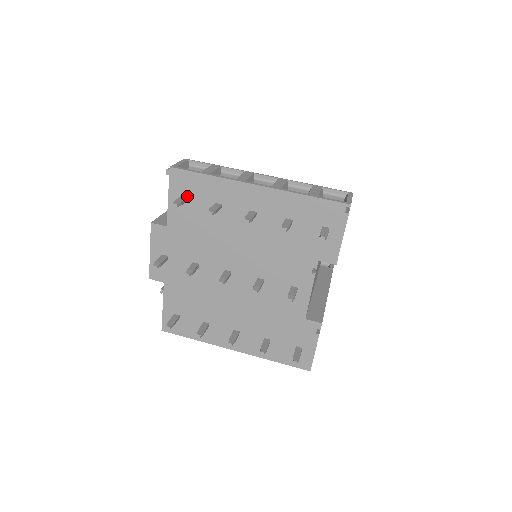
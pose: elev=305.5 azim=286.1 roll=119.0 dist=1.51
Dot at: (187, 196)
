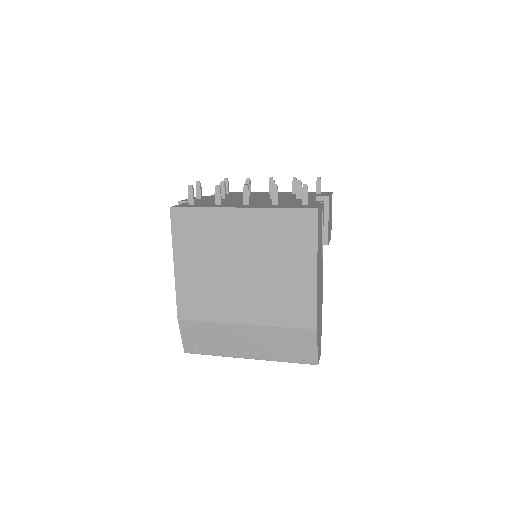
Dot at: occluded
